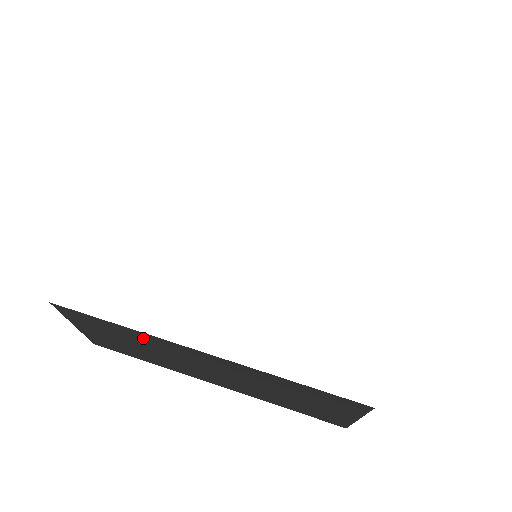
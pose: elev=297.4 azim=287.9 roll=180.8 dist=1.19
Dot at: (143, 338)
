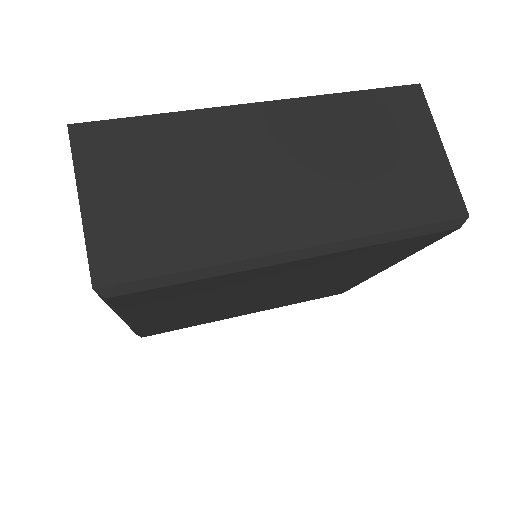
Dot at: (190, 134)
